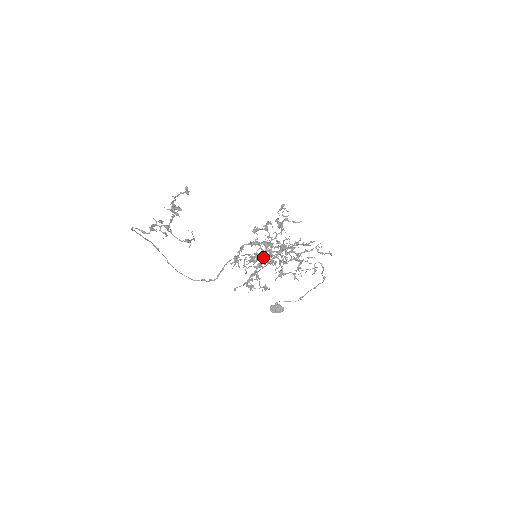
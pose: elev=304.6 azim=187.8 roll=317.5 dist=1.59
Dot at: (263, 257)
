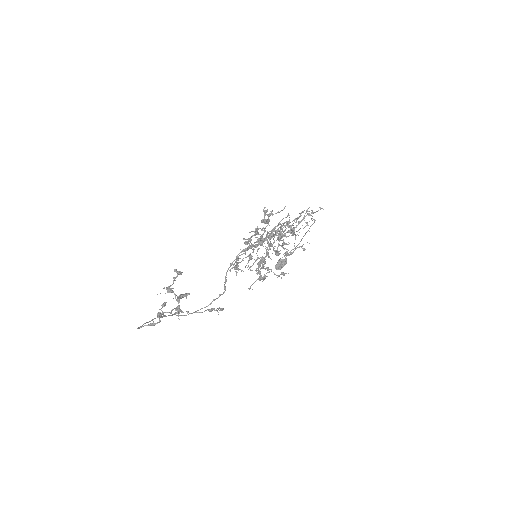
Dot at: (268, 257)
